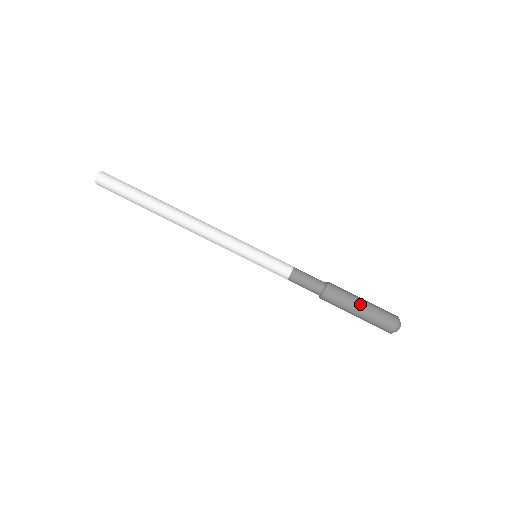
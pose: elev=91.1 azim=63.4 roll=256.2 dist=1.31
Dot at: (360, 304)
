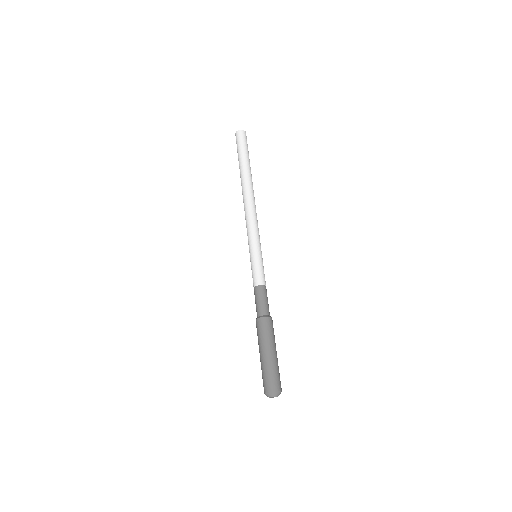
Dot at: (264, 351)
